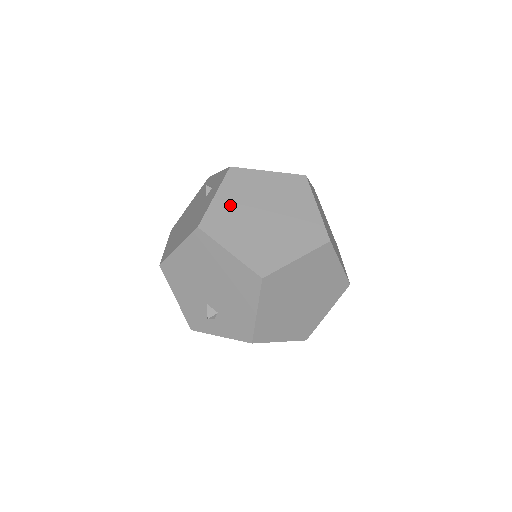
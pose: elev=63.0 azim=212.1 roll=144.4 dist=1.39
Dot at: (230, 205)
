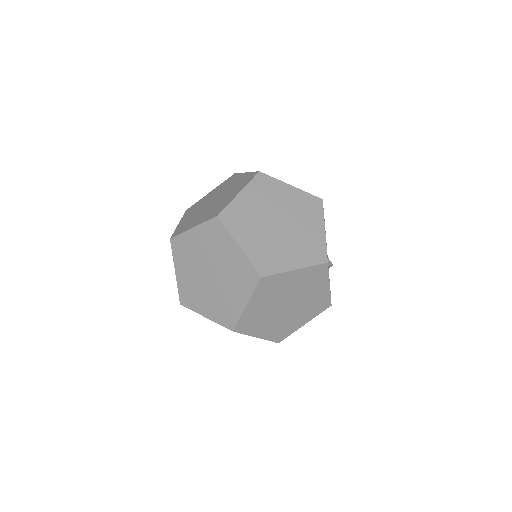
Dot at: (187, 276)
